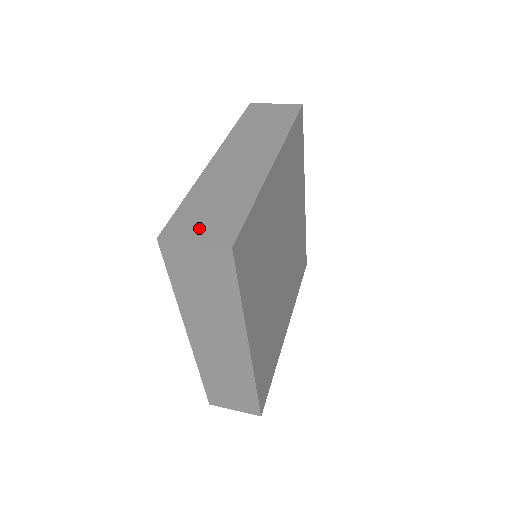
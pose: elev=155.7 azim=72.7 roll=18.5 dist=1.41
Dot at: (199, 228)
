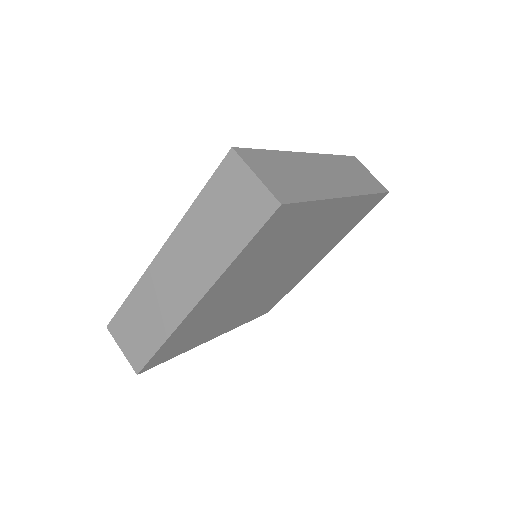
Dot at: (127, 340)
